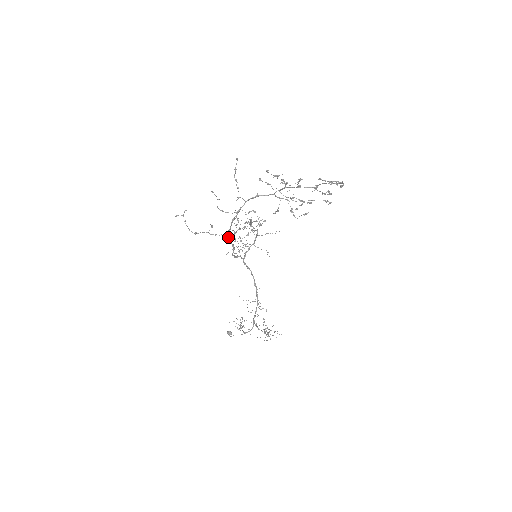
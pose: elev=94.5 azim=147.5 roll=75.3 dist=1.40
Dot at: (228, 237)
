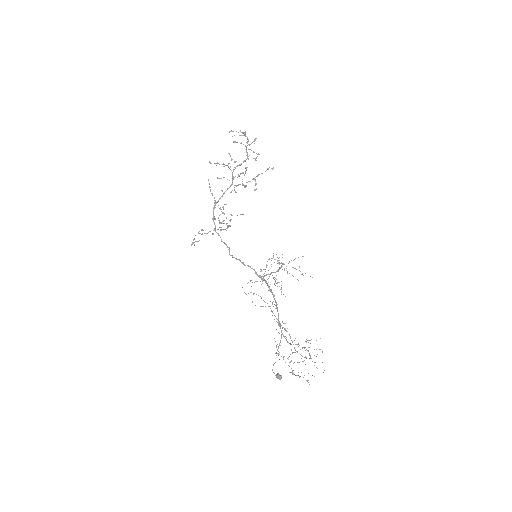
Dot at: occluded
